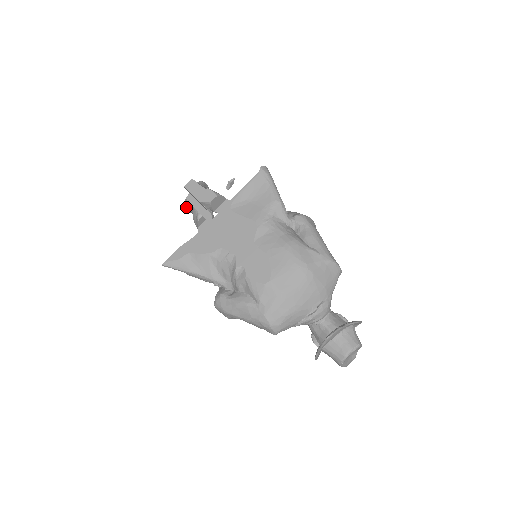
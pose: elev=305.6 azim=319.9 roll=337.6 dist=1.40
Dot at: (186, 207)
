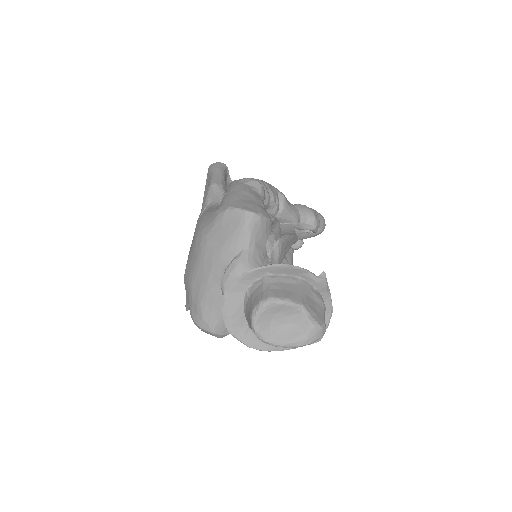
Dot at: occluded
